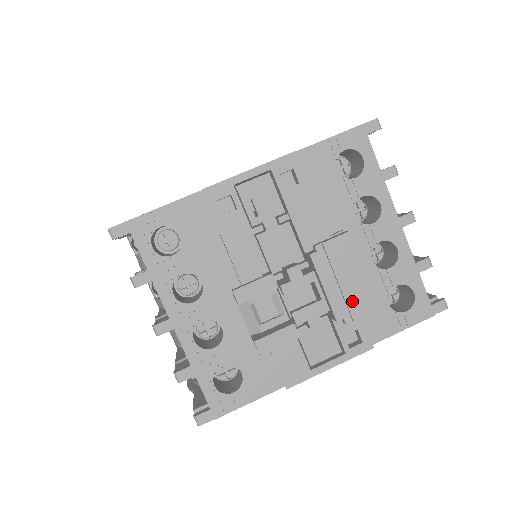
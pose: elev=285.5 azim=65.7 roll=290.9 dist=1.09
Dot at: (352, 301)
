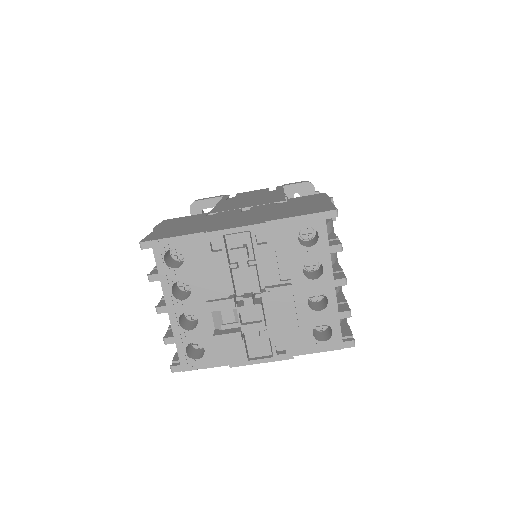
Dot at: (282, 328)
